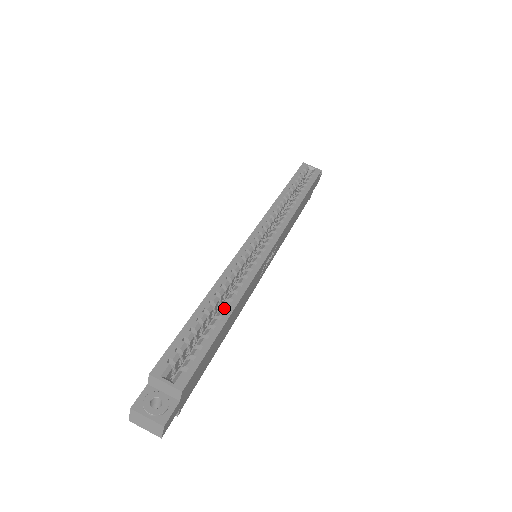
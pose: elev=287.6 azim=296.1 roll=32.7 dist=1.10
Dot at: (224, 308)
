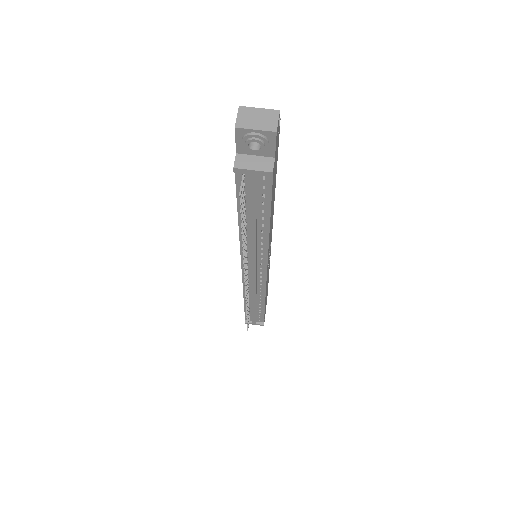
Dot at: occluded
